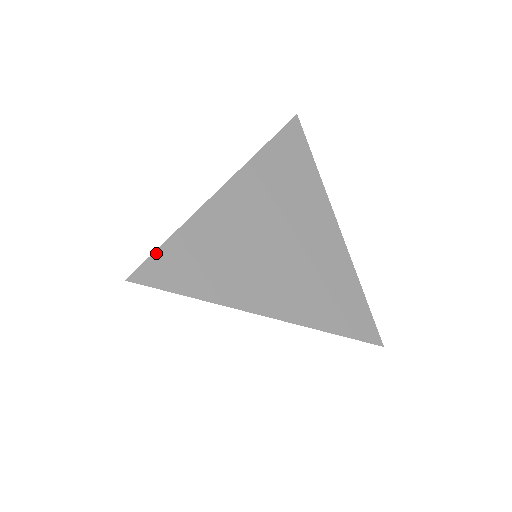
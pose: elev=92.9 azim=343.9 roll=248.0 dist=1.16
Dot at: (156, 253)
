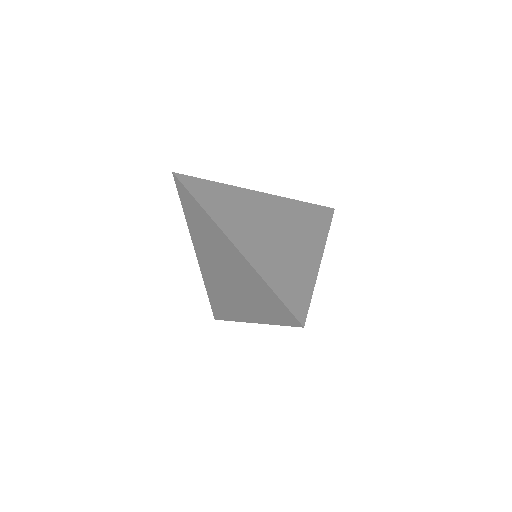
Dot at: (285, 303)
